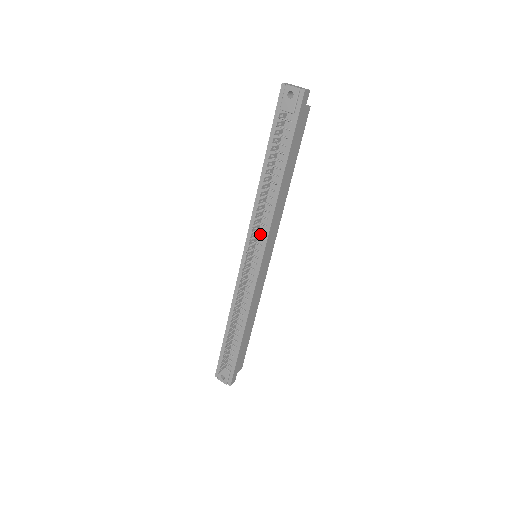
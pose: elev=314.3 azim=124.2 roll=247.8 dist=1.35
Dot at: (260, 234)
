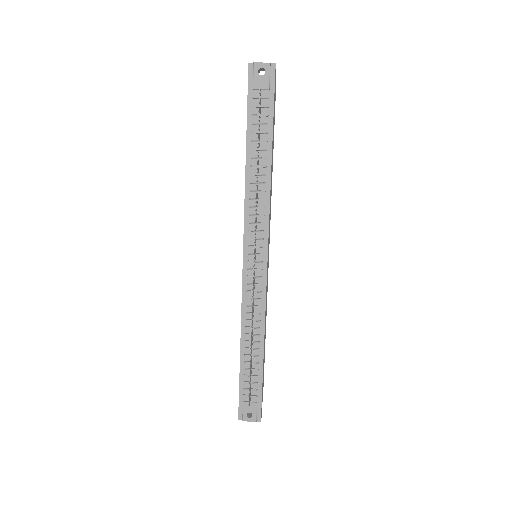
Dot at: (259, 227)
